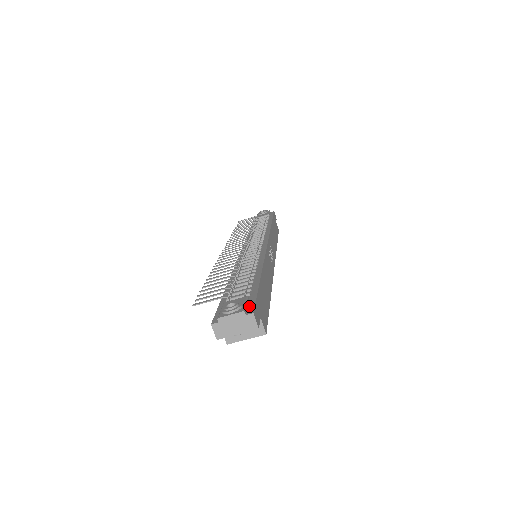
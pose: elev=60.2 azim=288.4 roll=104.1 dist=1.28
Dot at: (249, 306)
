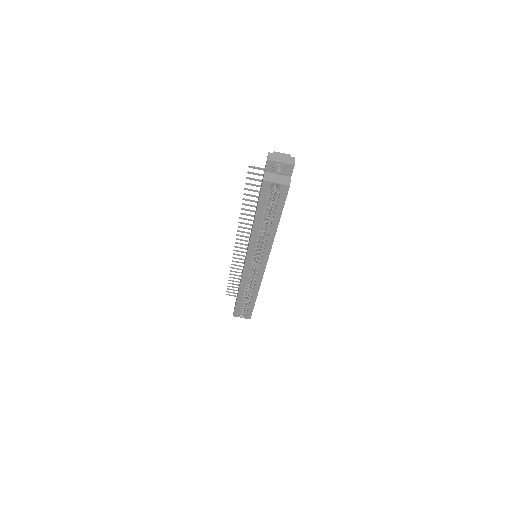
Dot at: occluded
